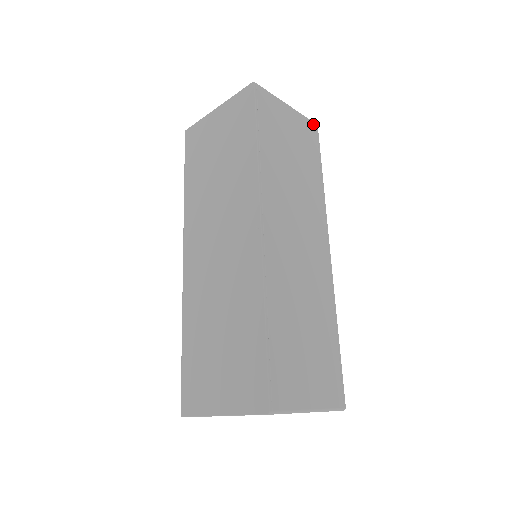
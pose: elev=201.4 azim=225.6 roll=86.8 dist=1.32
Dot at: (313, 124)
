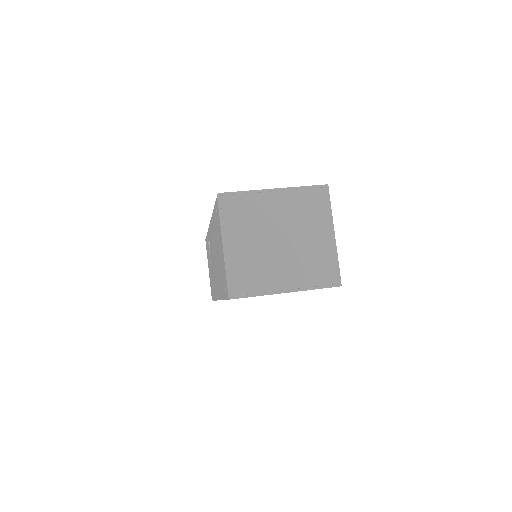
Dot at: (328, 194)
